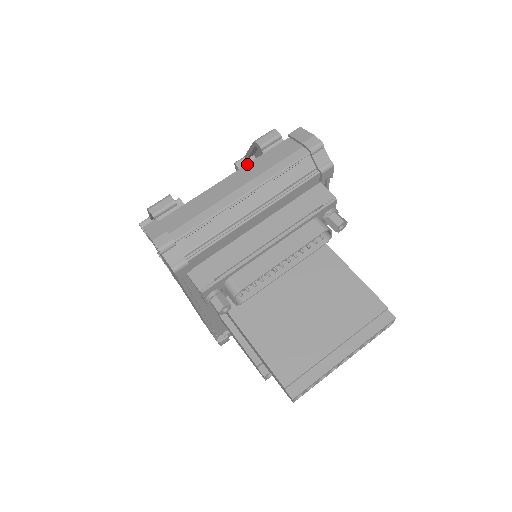
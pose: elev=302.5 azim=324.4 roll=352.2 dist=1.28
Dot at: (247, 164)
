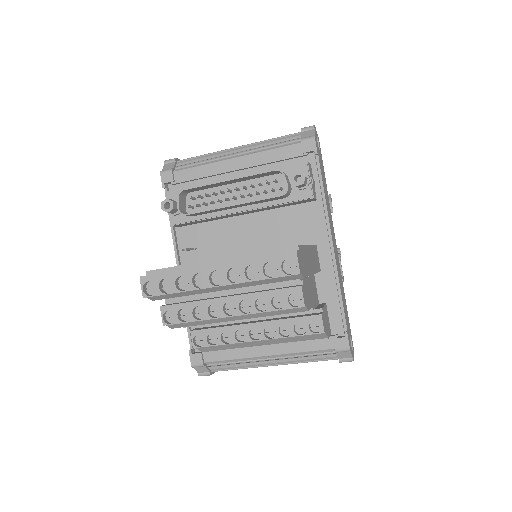
Dot at: occluded
